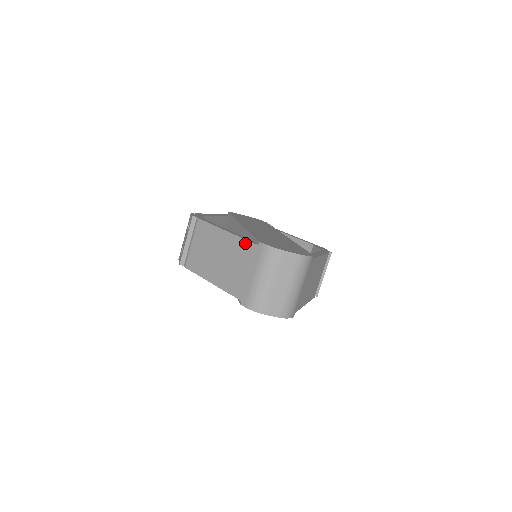
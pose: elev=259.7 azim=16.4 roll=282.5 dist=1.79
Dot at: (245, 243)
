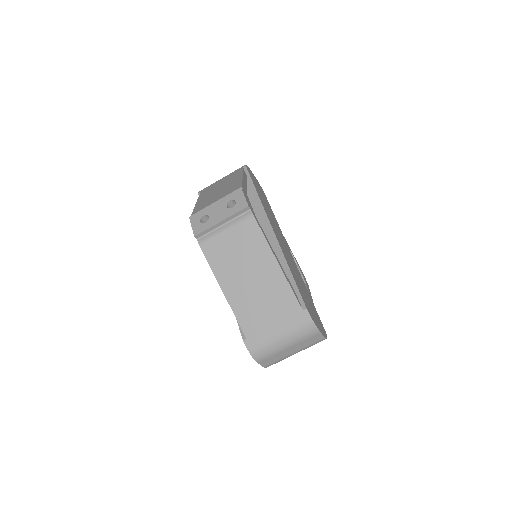
Dot at: (291, 295)
